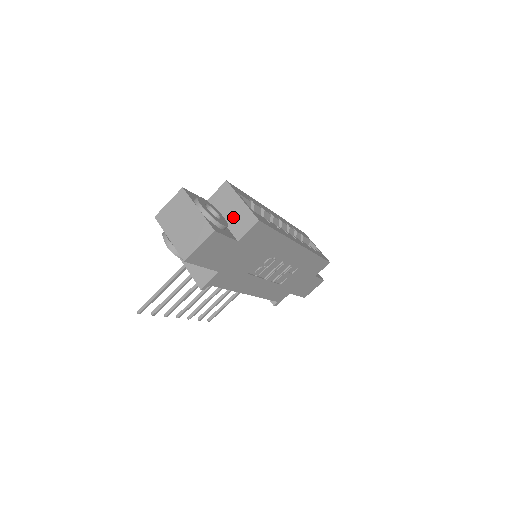
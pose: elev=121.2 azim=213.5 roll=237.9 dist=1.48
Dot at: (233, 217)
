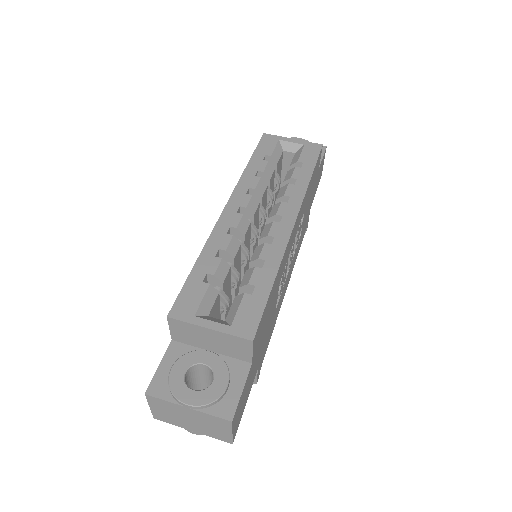
Dot at: (220, 346)
